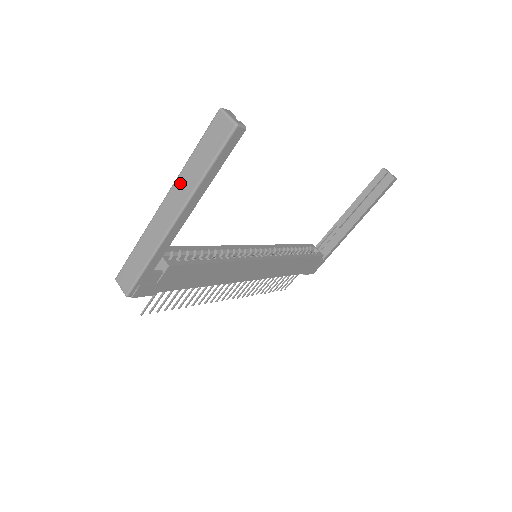
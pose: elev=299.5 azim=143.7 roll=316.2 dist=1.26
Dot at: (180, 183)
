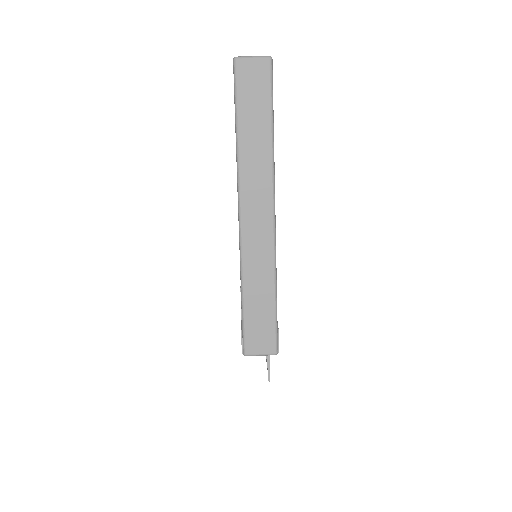
Dot at: (248, 173)
